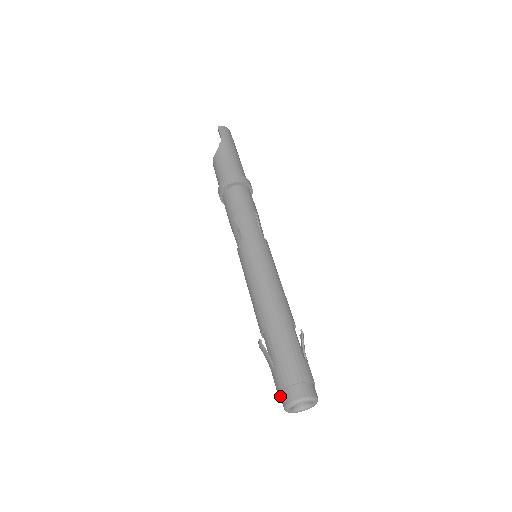
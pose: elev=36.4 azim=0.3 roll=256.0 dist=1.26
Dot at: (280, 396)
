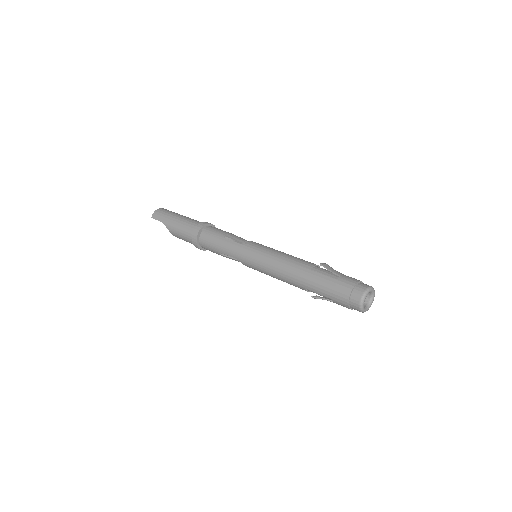
Dot at: occluded
